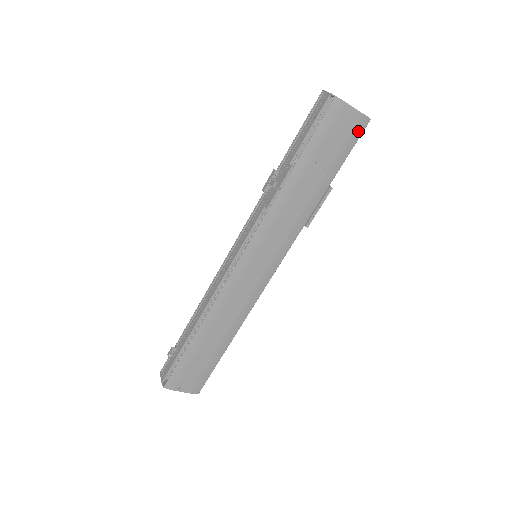
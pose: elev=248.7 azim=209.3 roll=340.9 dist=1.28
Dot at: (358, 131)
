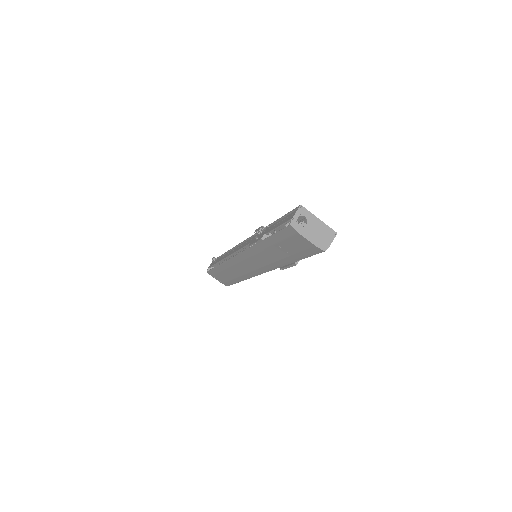
Dot at: (313, 251)
